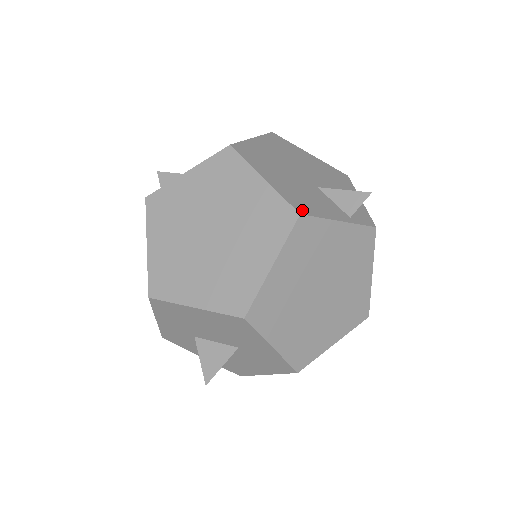
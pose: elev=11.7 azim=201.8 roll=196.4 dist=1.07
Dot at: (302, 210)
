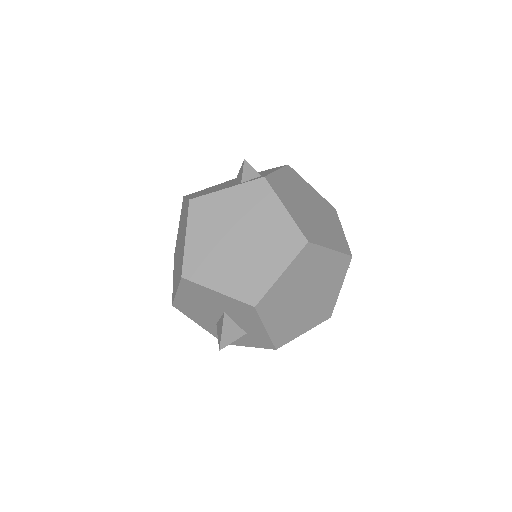
Dot at: (195, 197)
